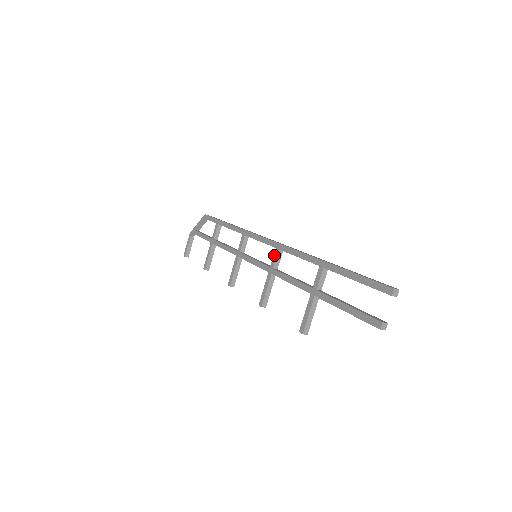
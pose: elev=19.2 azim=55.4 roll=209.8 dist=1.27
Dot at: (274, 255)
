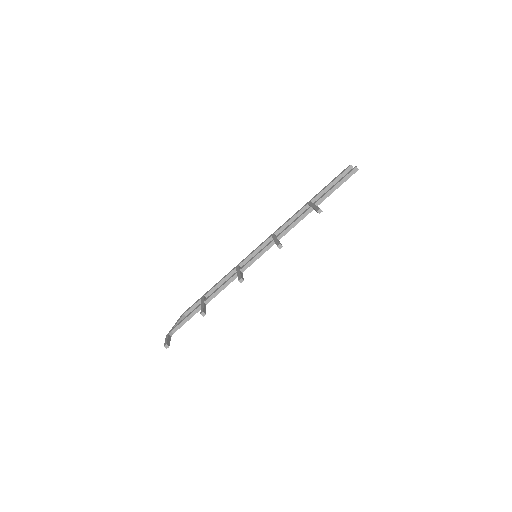
Dot at: (272, 236)
